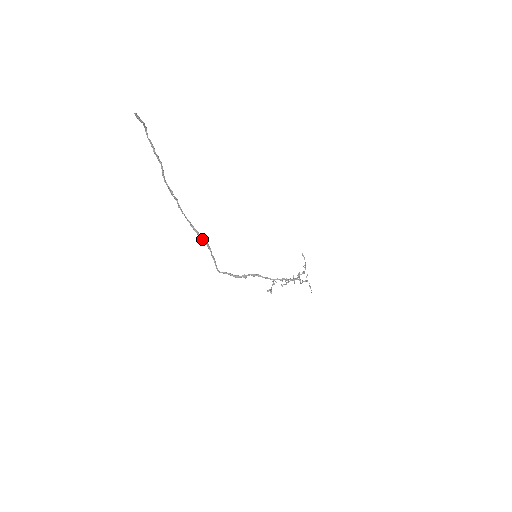
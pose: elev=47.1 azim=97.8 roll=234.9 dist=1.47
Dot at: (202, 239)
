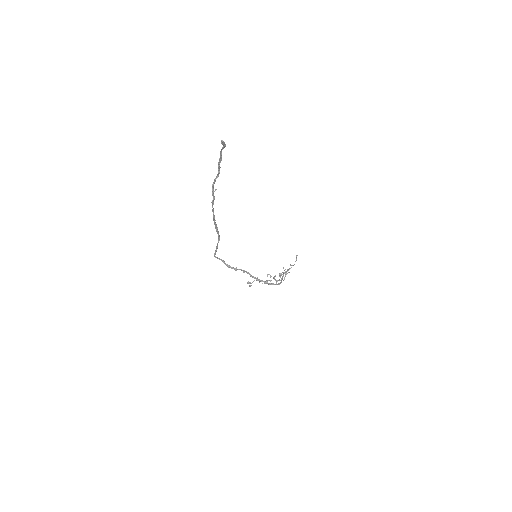
Dot at: (217, 232)
